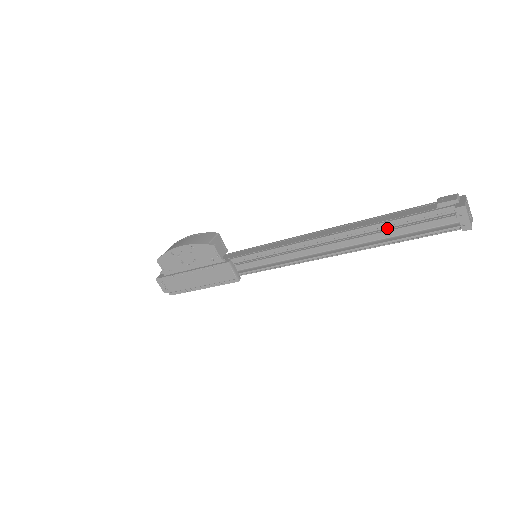
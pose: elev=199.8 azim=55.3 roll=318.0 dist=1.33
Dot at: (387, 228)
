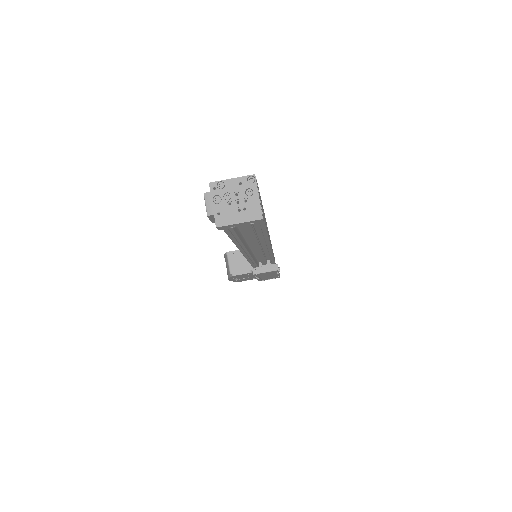
Dot at: occluded
